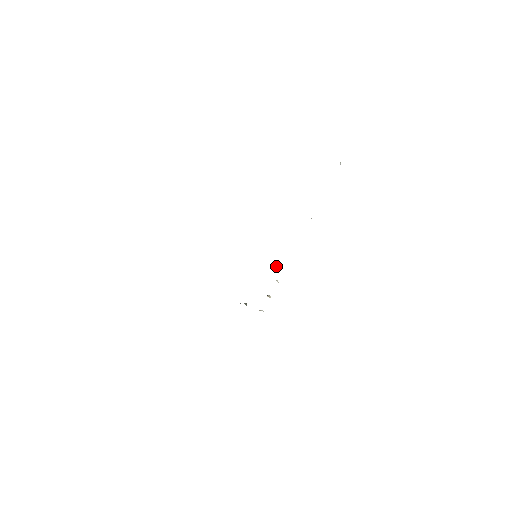
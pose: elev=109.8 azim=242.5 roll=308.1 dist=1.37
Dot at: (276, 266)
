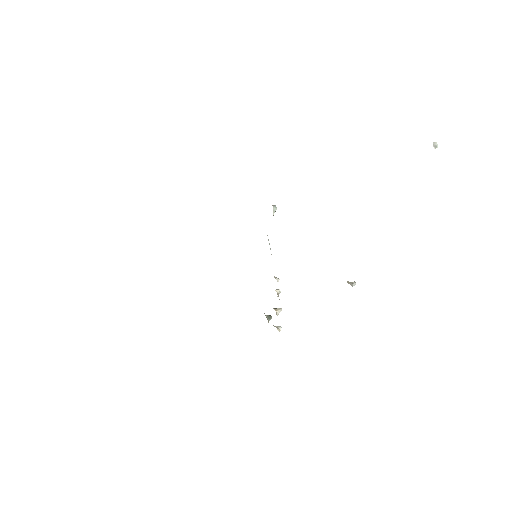
Dot at: (351, 283)
